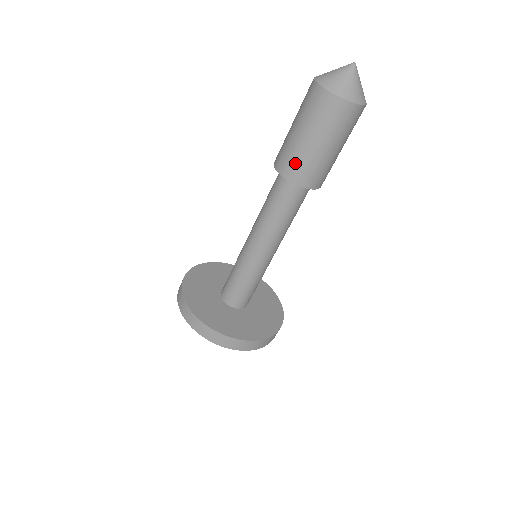
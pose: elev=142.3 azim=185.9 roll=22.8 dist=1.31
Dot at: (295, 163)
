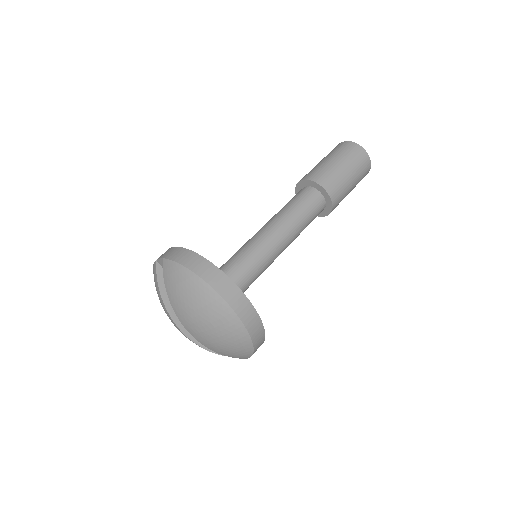
Dot at: (327, 175)
